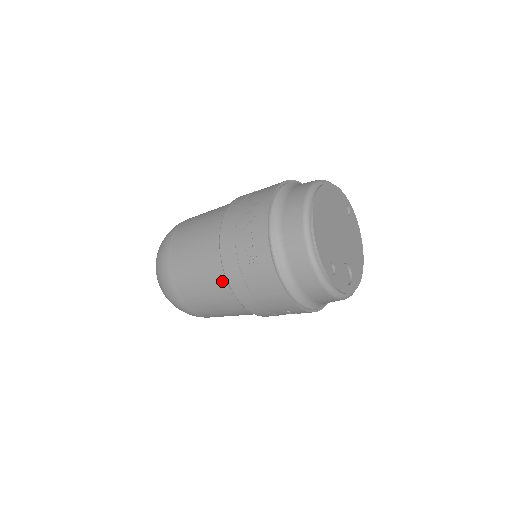
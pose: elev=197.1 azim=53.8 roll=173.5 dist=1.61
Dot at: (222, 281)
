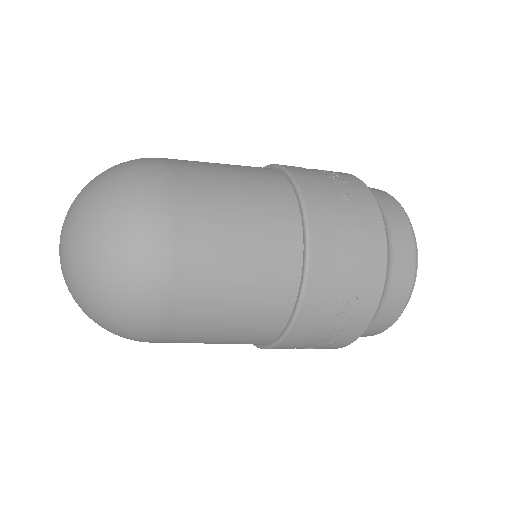
Dot at: (289, 213)
